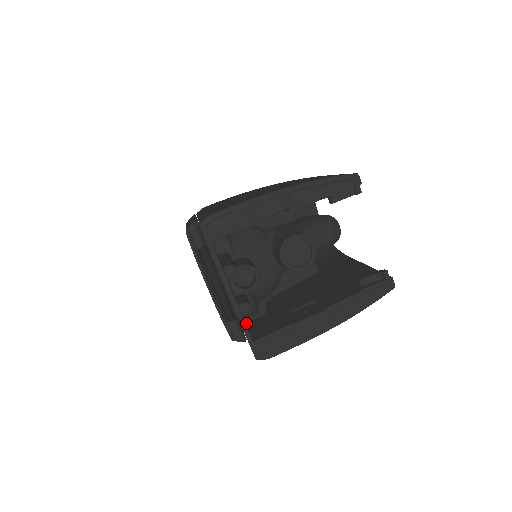
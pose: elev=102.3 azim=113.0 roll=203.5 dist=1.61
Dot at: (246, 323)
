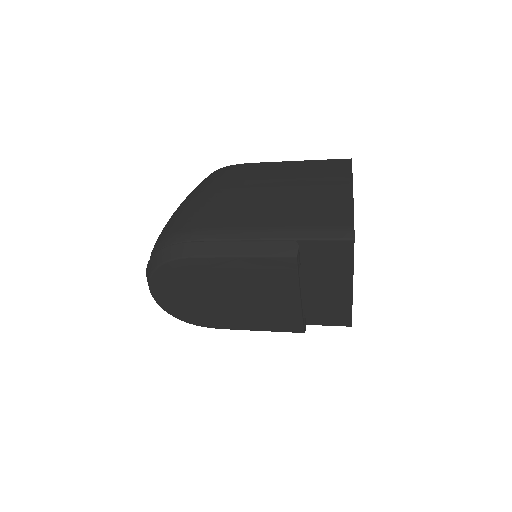
Dot at: occluded
